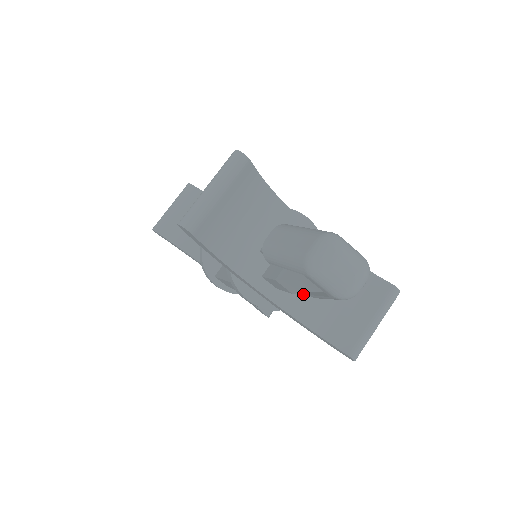
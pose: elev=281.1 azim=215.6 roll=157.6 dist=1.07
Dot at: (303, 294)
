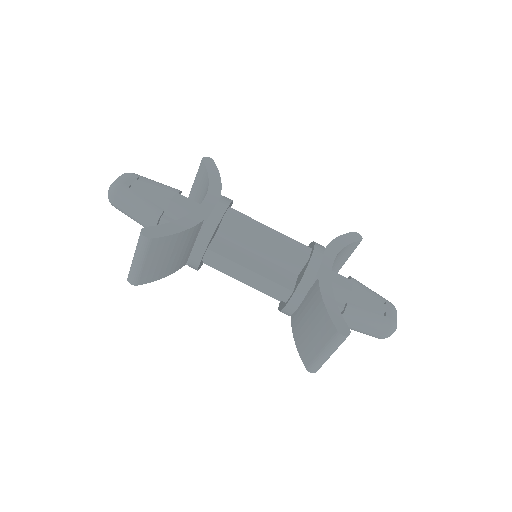
Dot at: occluded
